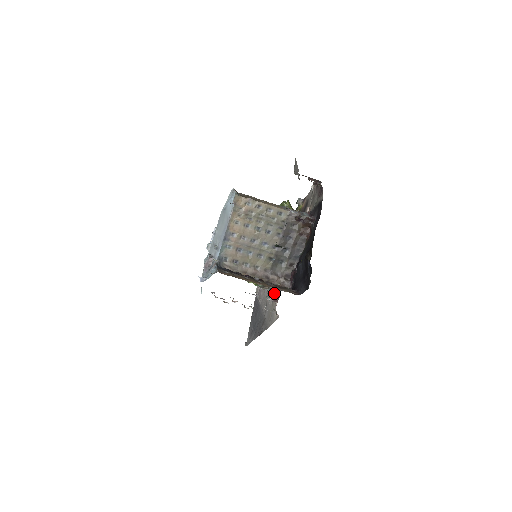
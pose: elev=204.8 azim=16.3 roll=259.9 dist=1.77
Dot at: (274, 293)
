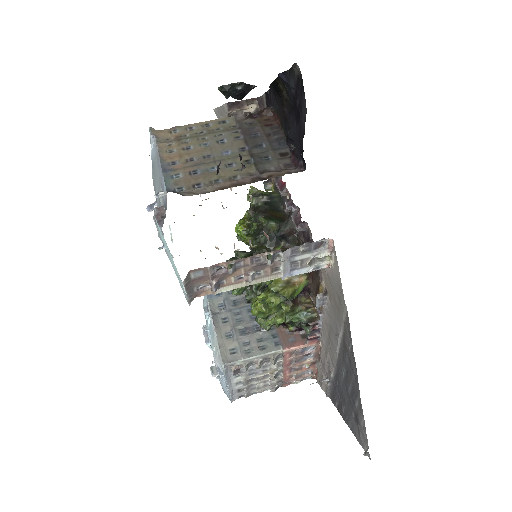
Dot at: occluded
